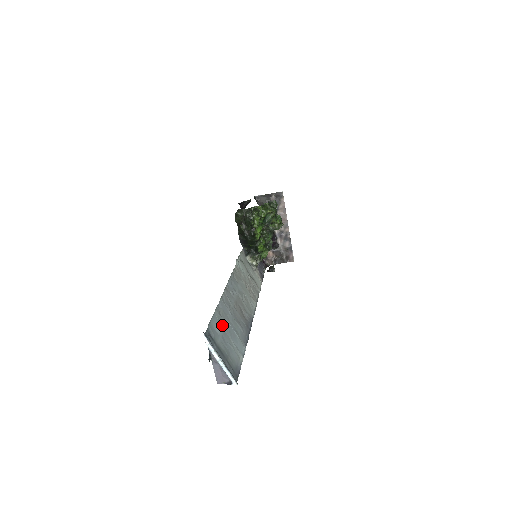
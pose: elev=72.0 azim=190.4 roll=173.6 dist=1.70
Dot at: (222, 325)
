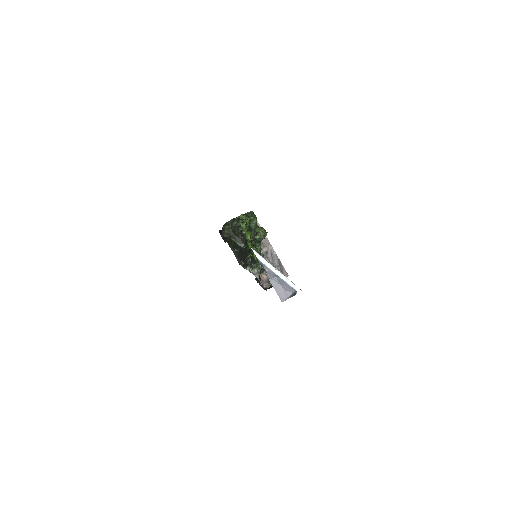
Dot at: occluded
